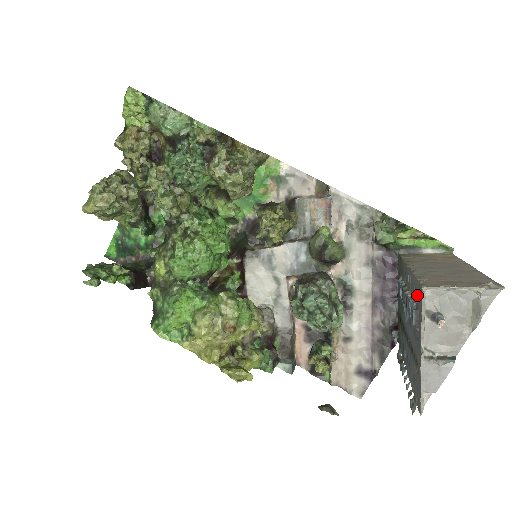
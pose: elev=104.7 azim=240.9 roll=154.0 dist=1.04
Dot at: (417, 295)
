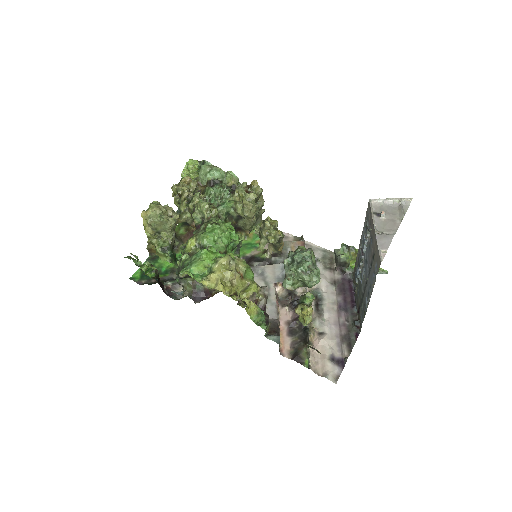
Dot at: (367, 219)
